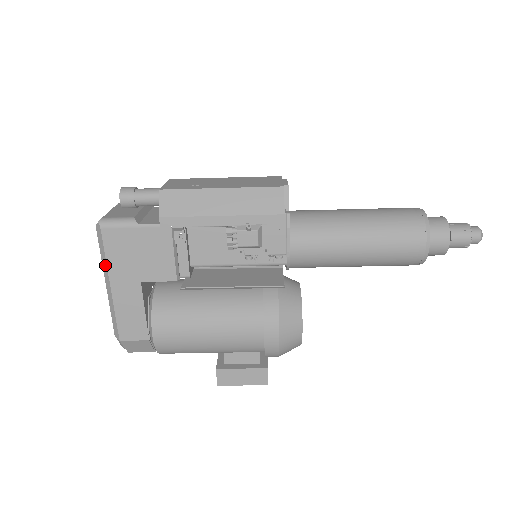
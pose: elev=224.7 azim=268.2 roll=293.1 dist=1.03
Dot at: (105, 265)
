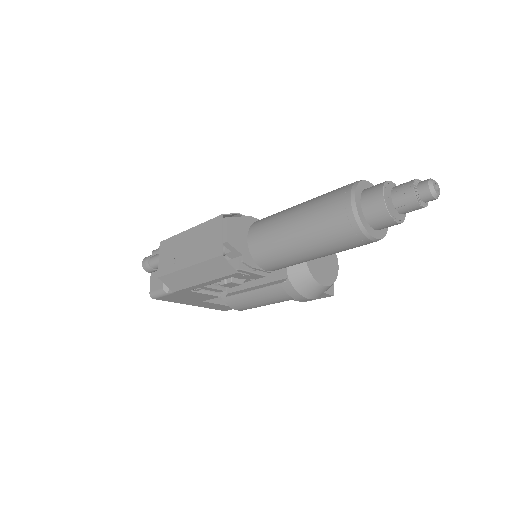
Dot at: (177, 302)
